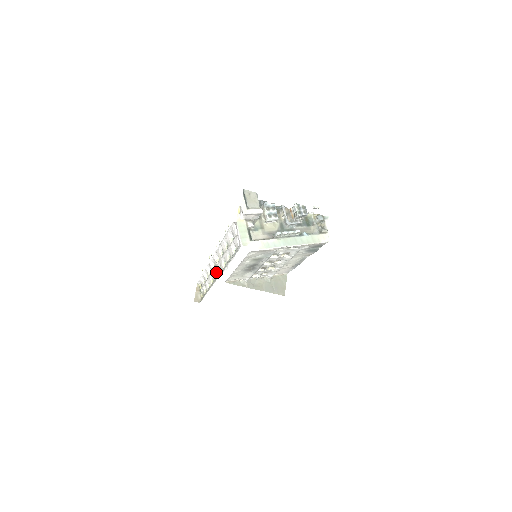
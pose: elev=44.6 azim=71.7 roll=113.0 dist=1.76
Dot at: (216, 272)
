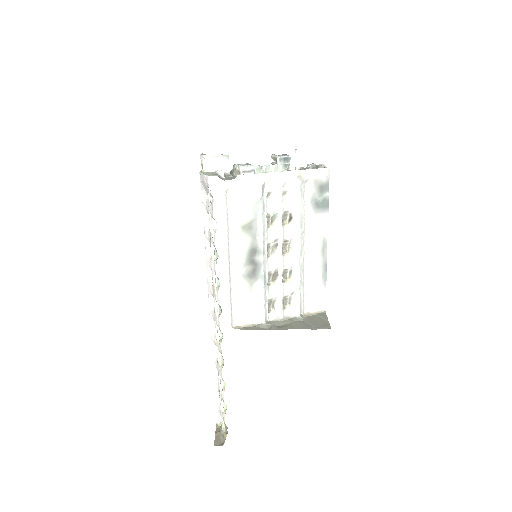
Dot at: (219, 333)
